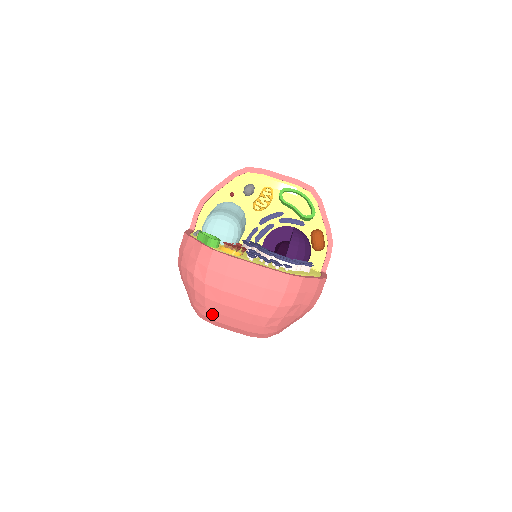
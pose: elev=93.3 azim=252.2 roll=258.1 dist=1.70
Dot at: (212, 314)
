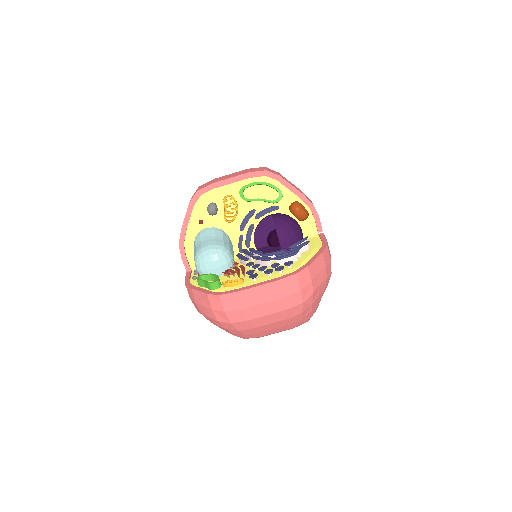
Dot at: (253, 335)
